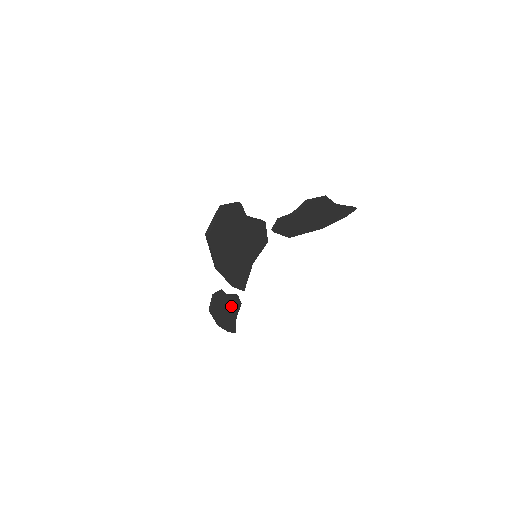
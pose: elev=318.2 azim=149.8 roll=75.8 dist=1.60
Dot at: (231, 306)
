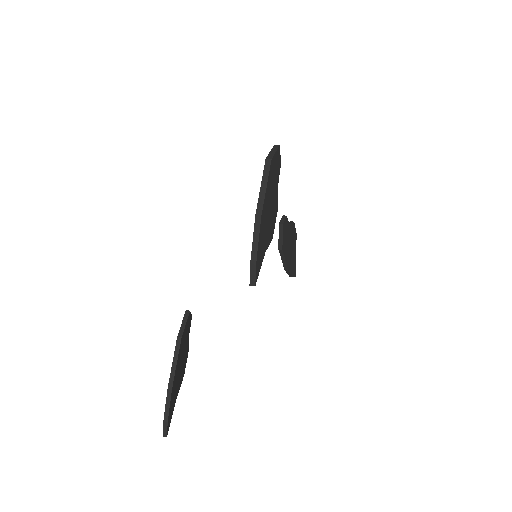
Dot at: (183, 363)
